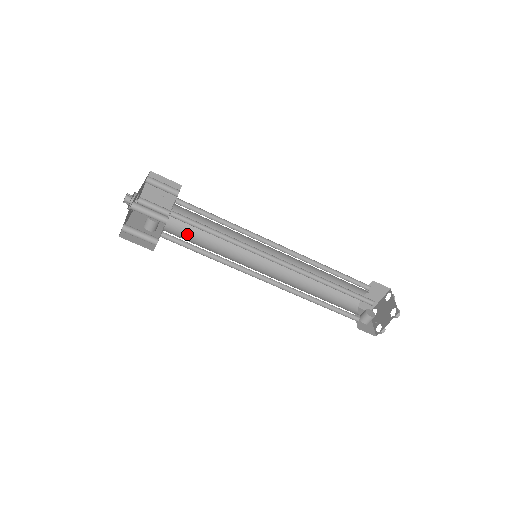
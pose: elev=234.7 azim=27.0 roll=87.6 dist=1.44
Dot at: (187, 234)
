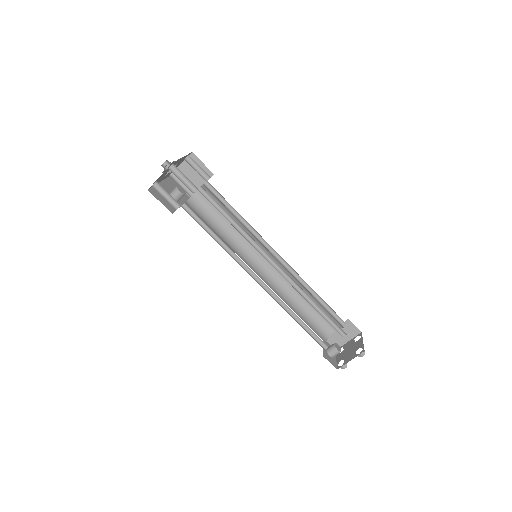
Dot at: (203, 215)
